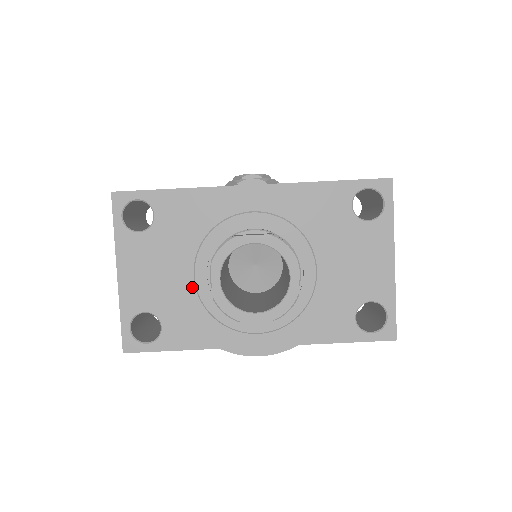
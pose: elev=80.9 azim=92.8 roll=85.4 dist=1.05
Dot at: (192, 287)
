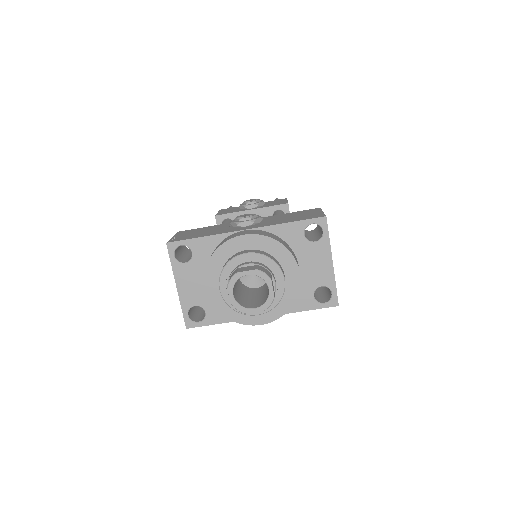
Dot at: (219, 293)
